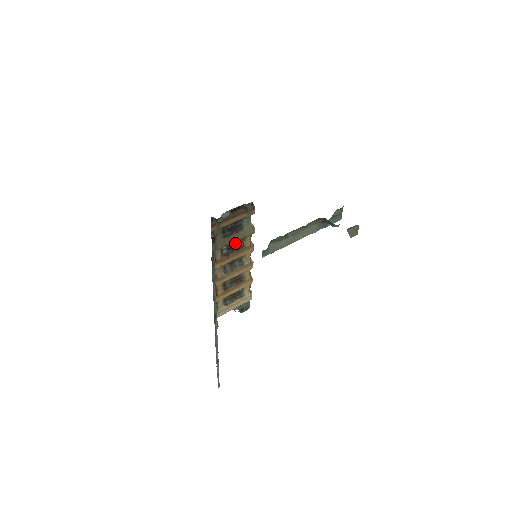
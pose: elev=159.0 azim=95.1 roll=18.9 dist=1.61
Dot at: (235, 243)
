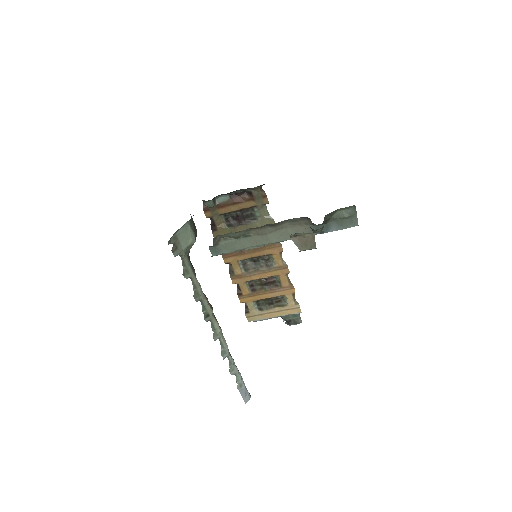
Dot at: occluded
